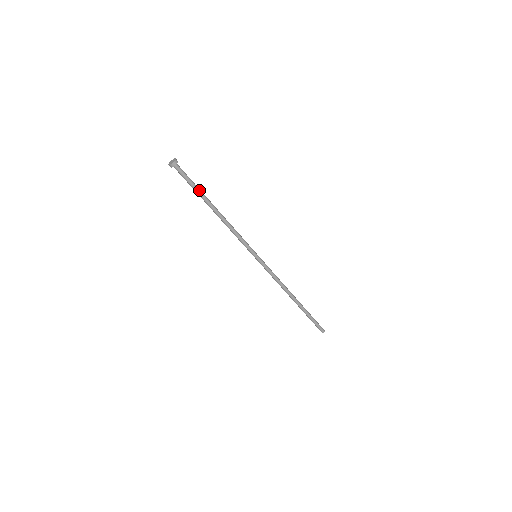
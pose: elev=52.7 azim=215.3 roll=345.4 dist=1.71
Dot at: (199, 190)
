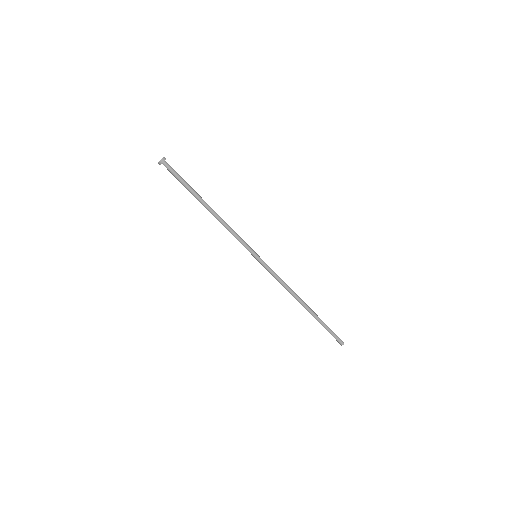
Dot at: (189, 187)
